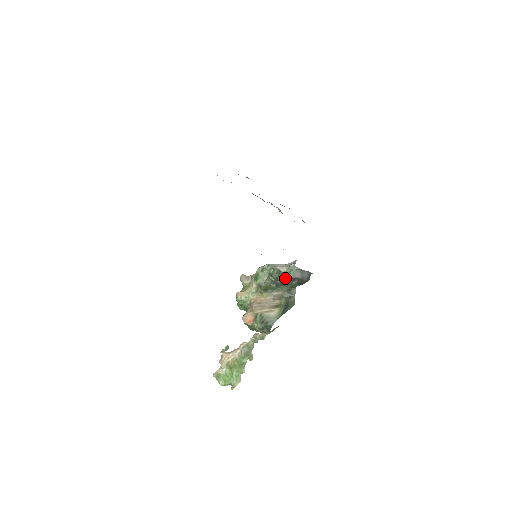
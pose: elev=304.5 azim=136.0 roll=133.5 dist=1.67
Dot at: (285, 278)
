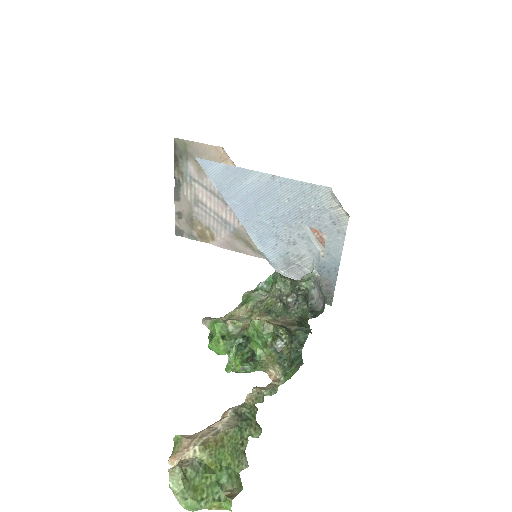
Dot at: (299, 291)
